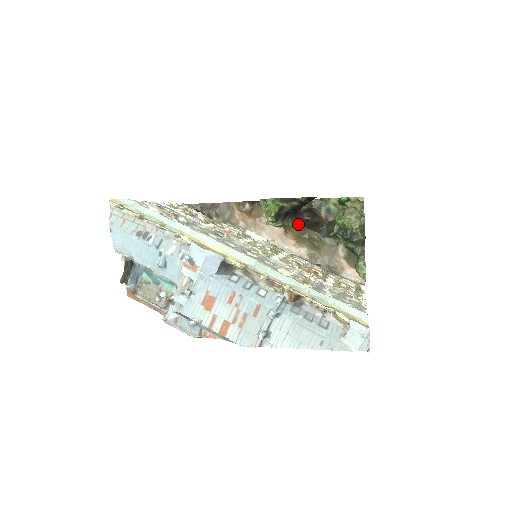
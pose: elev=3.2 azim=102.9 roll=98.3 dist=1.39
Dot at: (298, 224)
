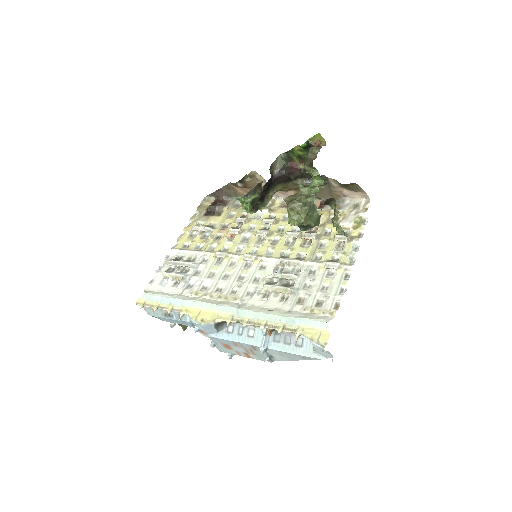
Dot at: (282, 186)
